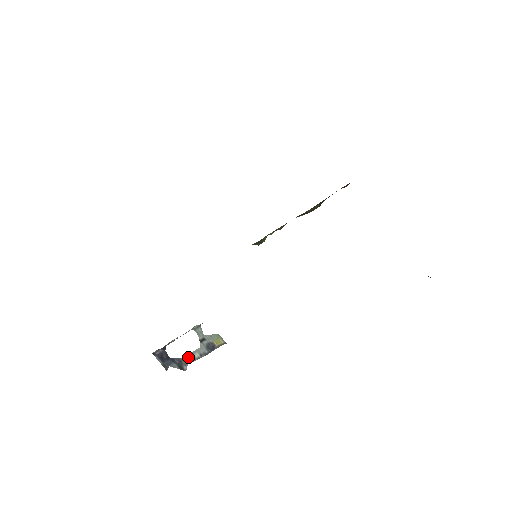
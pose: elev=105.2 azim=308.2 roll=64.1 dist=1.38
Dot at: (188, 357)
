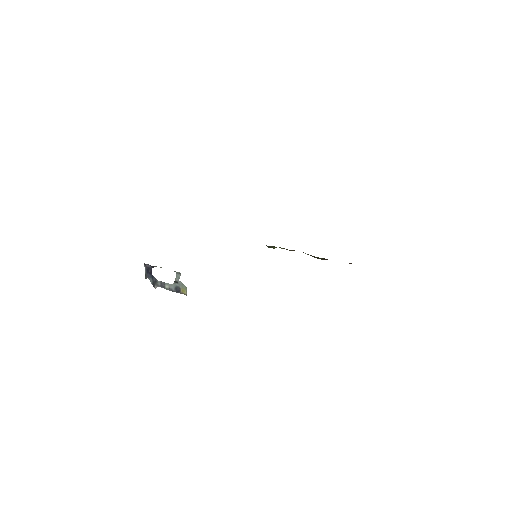
Dot at: (162, 283)
